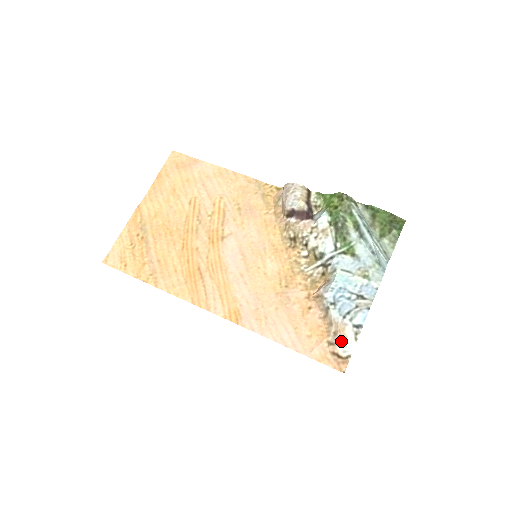
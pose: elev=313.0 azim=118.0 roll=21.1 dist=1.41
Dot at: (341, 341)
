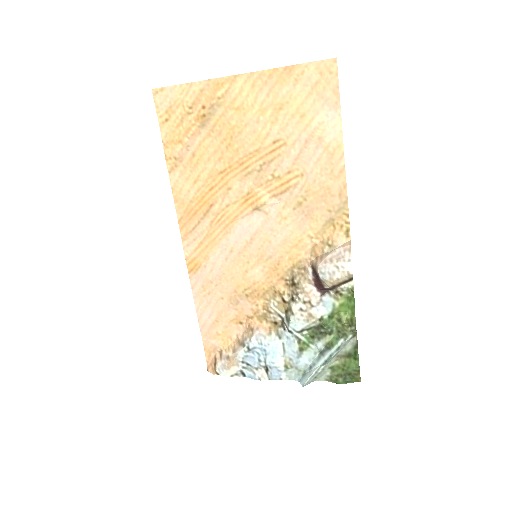
Dot at: (224, 365)
